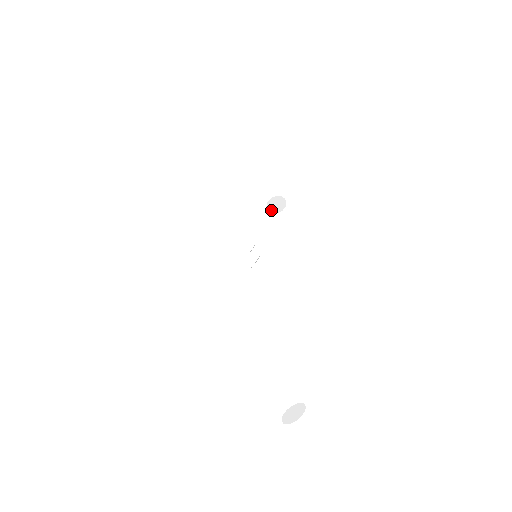
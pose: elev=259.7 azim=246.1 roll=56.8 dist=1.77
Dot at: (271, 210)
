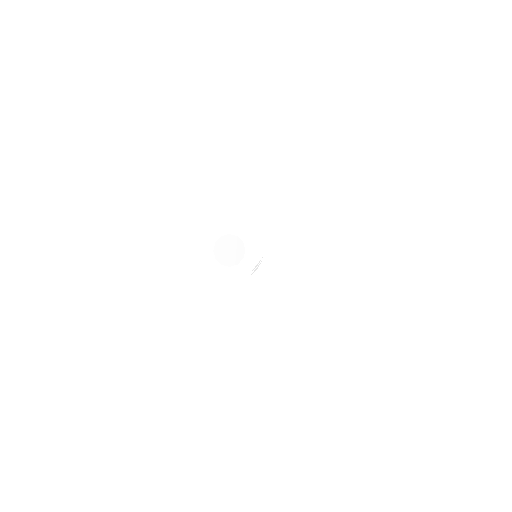
Dot at: (270, 183)
